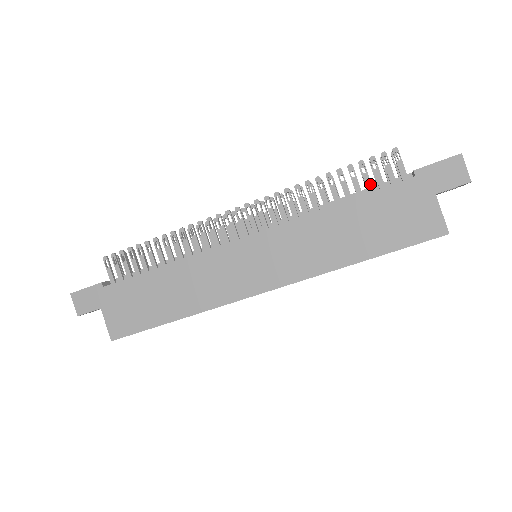
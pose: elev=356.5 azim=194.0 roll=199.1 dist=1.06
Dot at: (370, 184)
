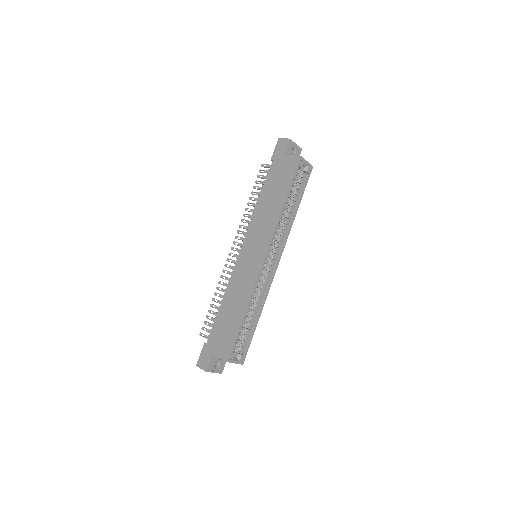
Dot at: occluded
